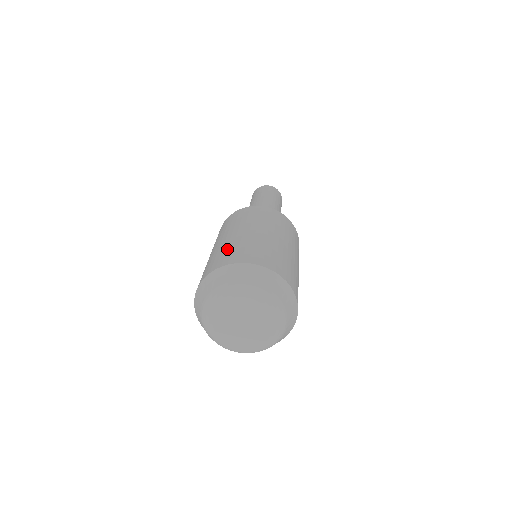
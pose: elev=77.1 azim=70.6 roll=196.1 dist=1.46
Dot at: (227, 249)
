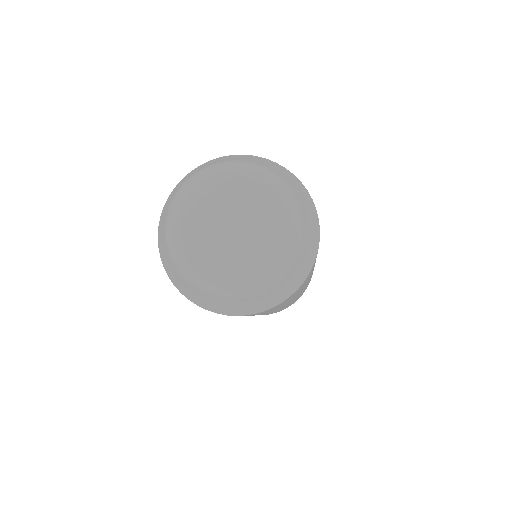
Dot at: occluded
